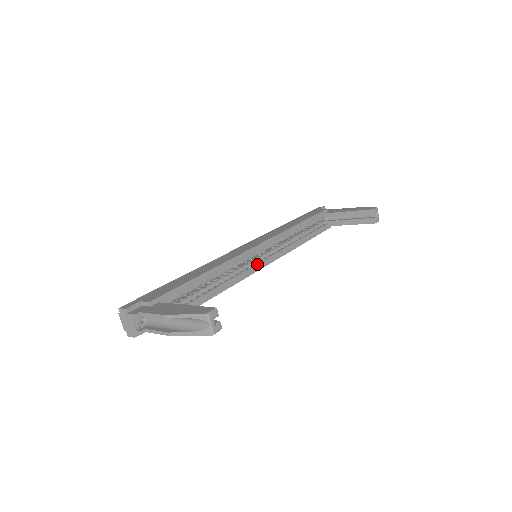
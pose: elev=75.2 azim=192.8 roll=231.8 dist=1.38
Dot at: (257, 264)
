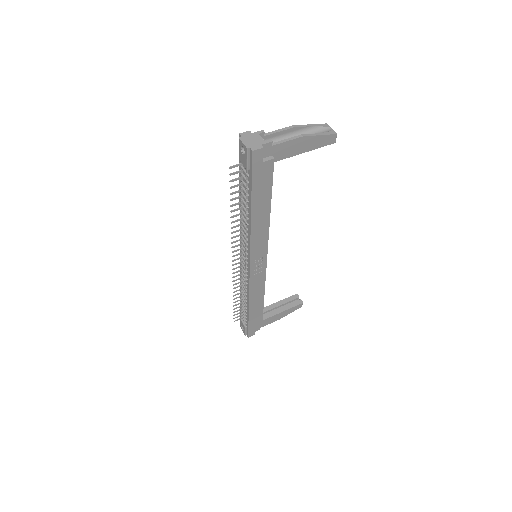
Dot at: occluded
